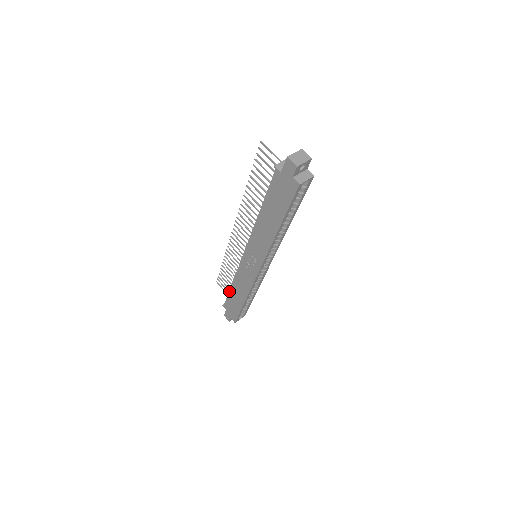
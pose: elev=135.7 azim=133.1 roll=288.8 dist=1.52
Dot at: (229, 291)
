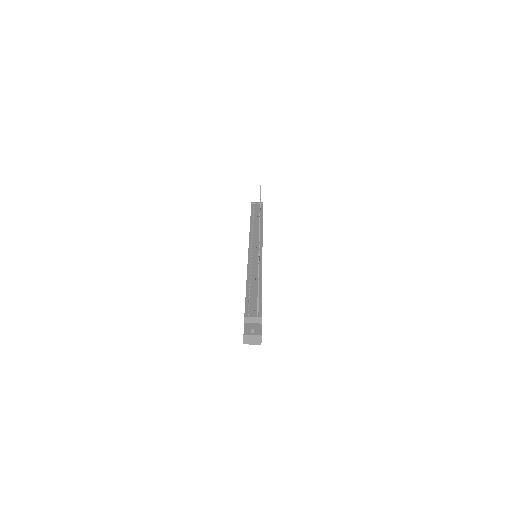
Dot at: (250, 217)
